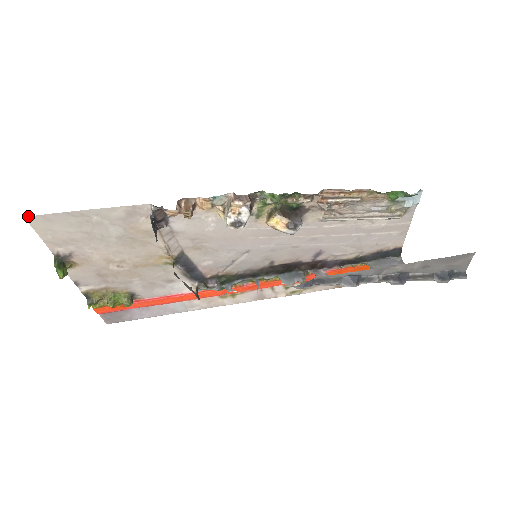
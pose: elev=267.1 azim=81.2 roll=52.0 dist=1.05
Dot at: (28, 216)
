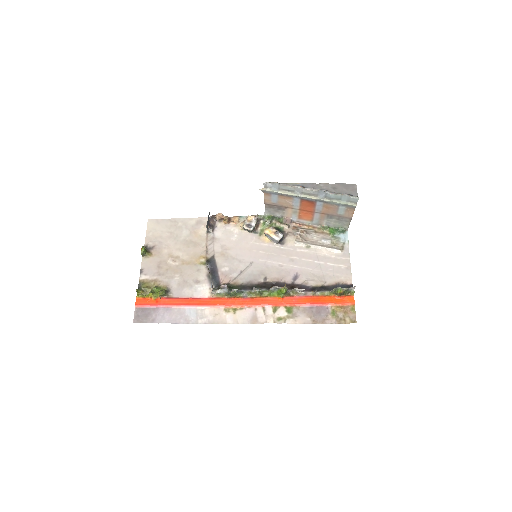
Dot at: (150, 219)
